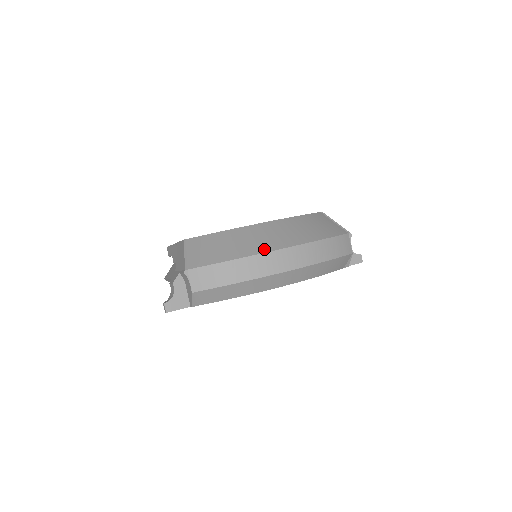
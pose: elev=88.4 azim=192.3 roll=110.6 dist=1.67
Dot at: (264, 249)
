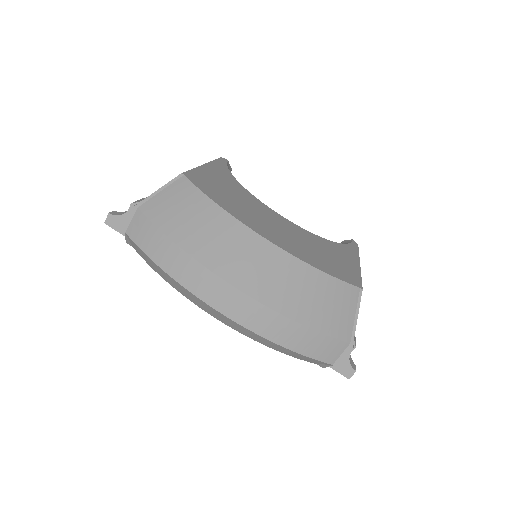
Dot at: (218, 268)
